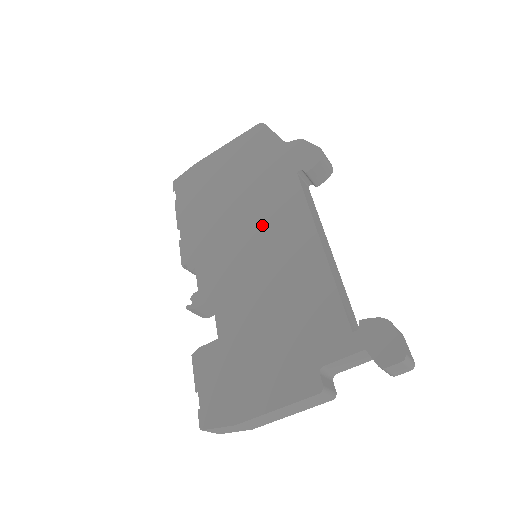
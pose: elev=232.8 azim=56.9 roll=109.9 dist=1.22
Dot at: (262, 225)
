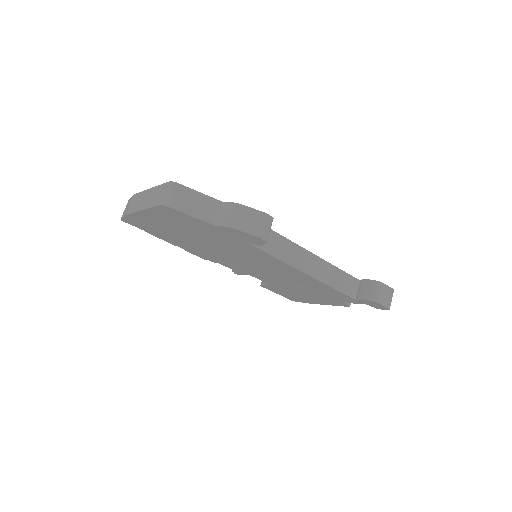
Dot at: (250, 260)
